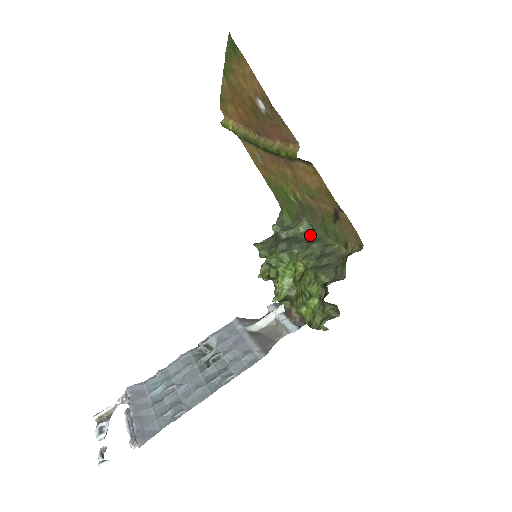
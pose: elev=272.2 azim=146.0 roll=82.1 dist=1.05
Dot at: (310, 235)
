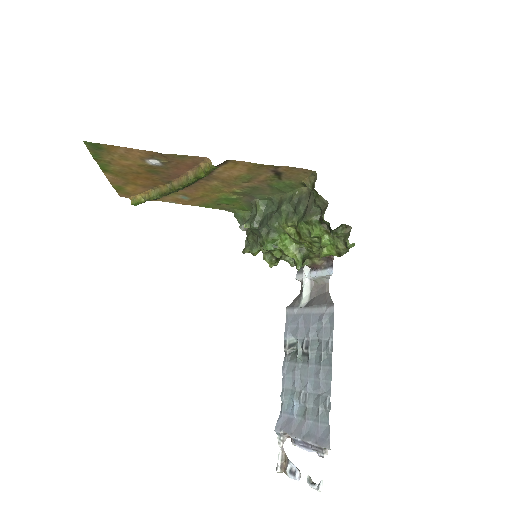
Dot at: (272, 205)
